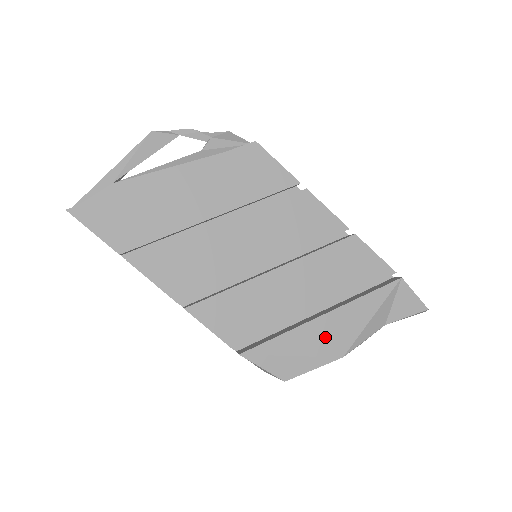
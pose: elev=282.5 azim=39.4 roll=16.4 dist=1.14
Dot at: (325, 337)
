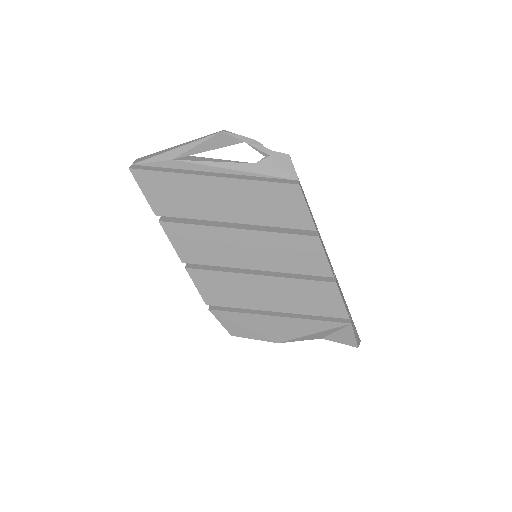
Dot at: (273, 328)
